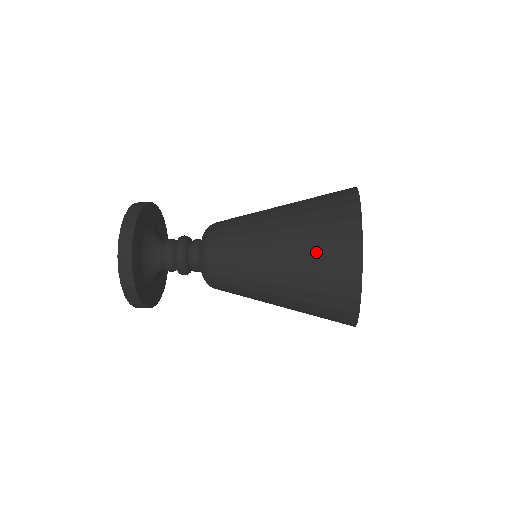
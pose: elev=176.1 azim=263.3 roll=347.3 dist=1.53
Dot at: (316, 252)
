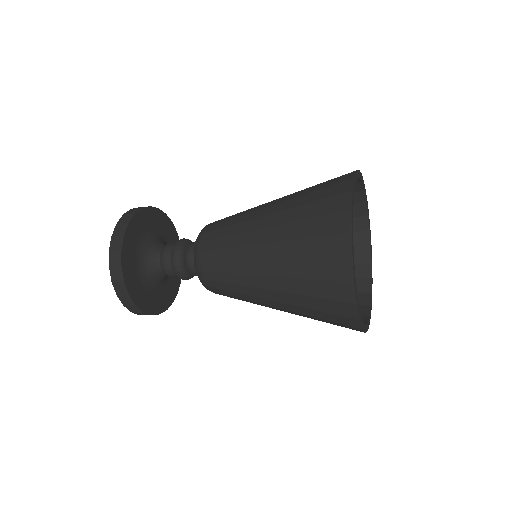
Dot at: (306, 290)
